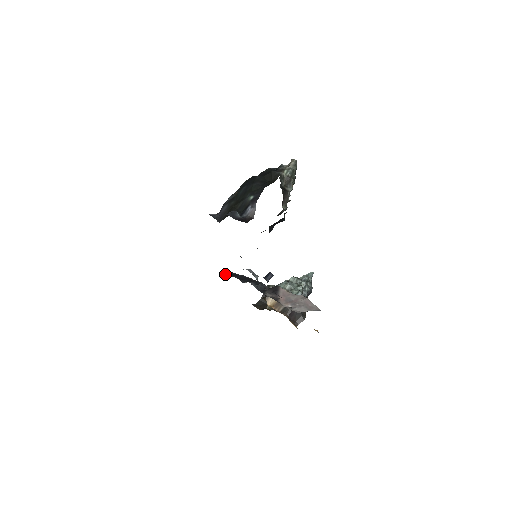
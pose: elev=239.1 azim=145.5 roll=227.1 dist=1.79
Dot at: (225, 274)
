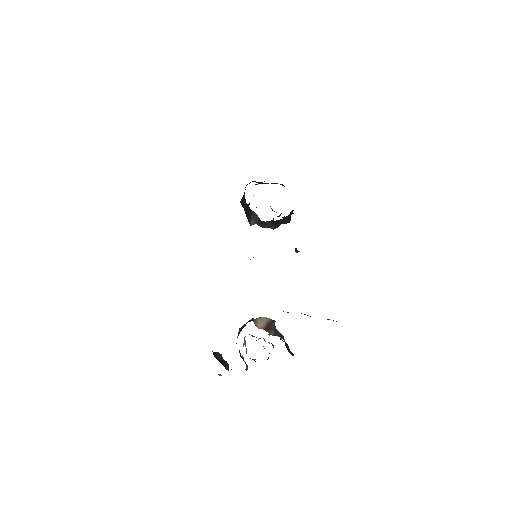
Dot at: occluded
